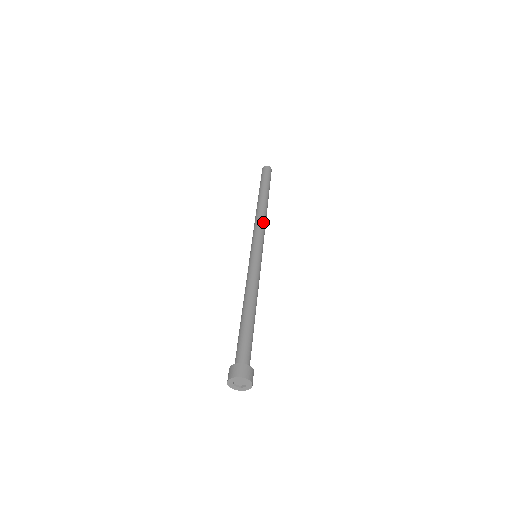
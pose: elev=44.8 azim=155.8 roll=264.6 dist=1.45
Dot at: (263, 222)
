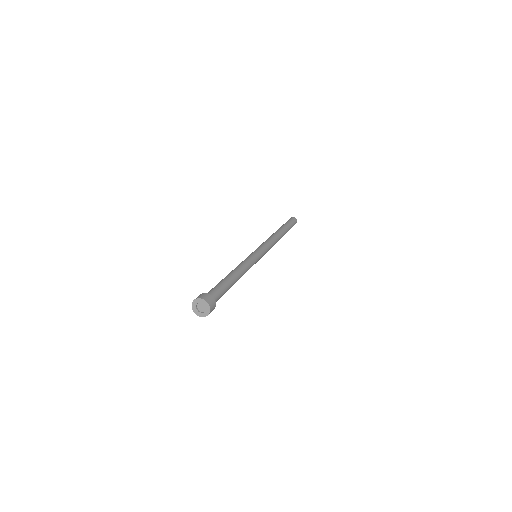
Dot at: (273, 242)
